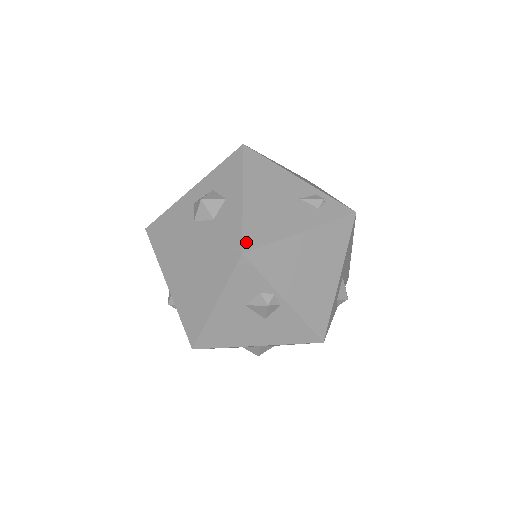
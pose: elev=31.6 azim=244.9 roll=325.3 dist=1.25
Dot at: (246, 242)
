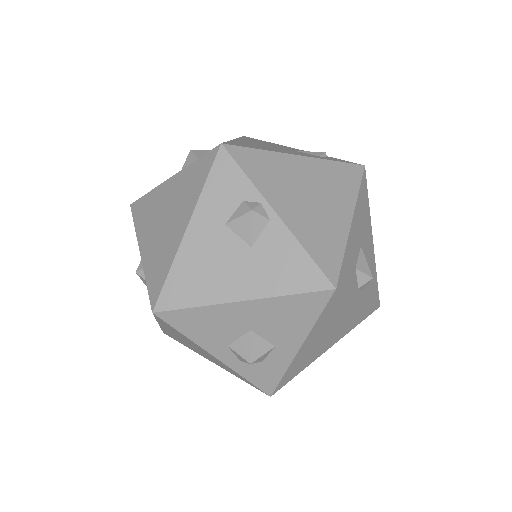
Dot at: (228, 143)
